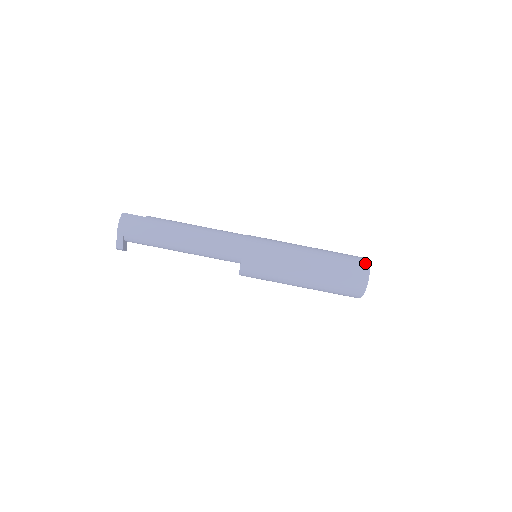
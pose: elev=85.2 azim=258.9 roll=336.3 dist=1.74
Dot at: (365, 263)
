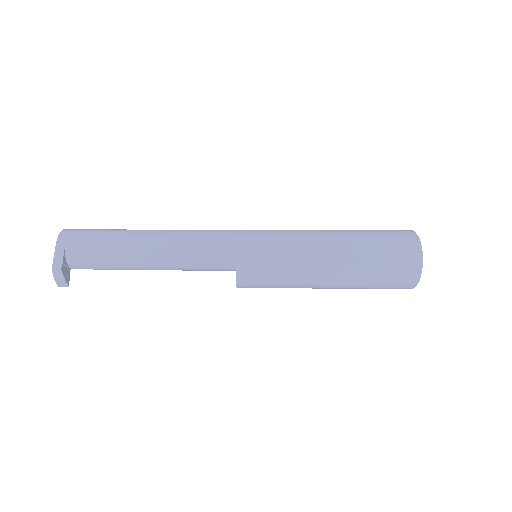
Dot at: (405, 230)
